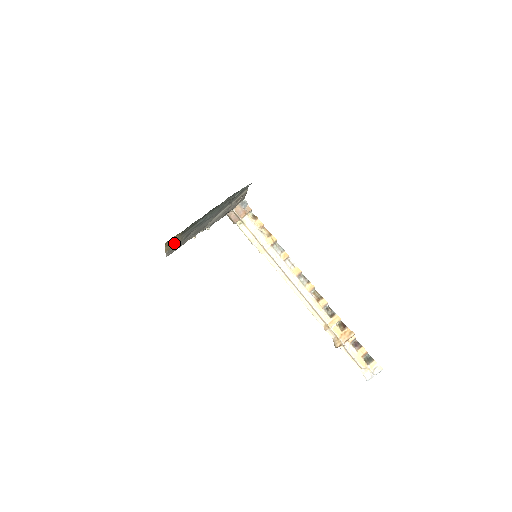
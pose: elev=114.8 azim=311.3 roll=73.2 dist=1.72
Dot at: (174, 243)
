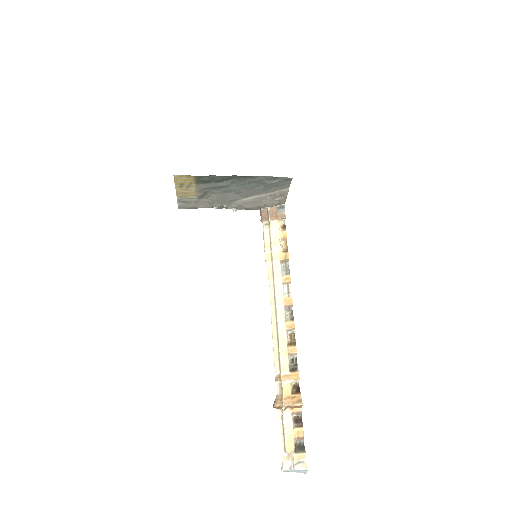
Dot at: (188, 191)
